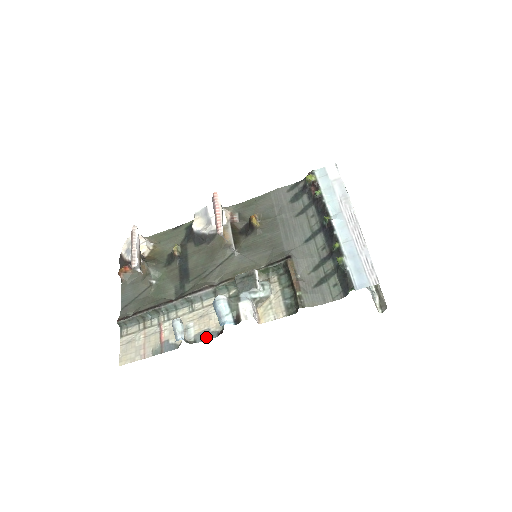
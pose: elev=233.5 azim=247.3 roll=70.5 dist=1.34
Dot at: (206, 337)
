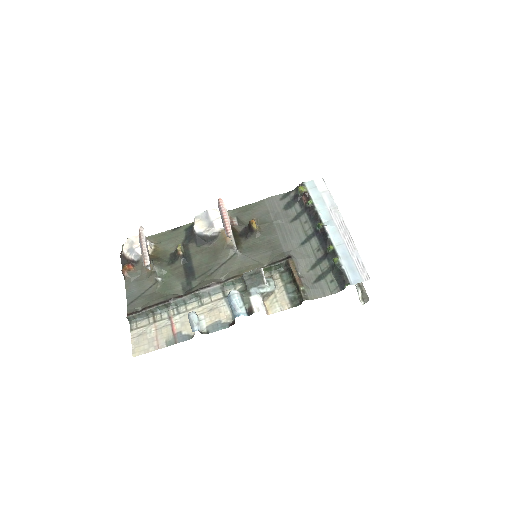
Dot at: (218, 328)
